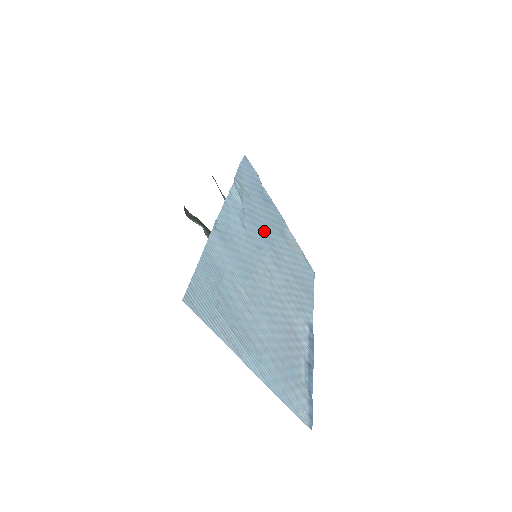
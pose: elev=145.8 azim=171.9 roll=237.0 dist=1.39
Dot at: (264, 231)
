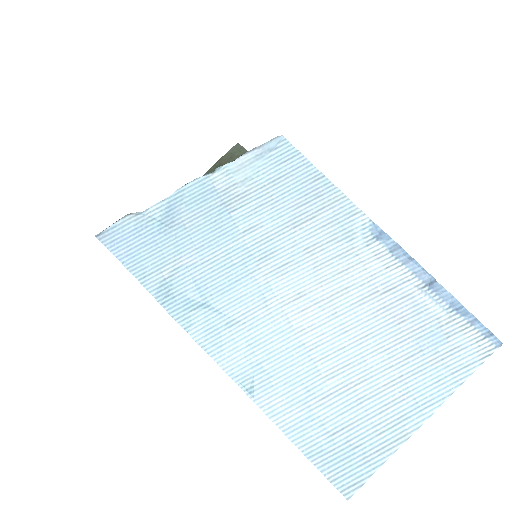
Dot at: (232, 266)
